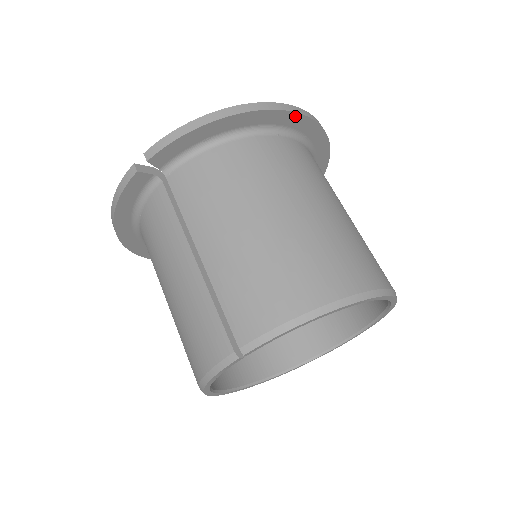
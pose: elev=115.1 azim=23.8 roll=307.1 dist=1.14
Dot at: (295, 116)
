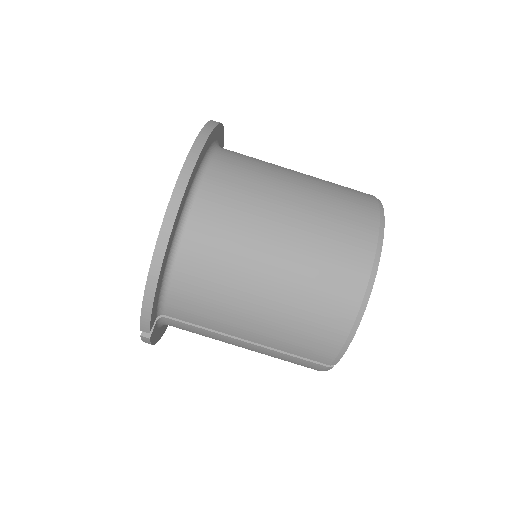
Dot at: (187, 188)
